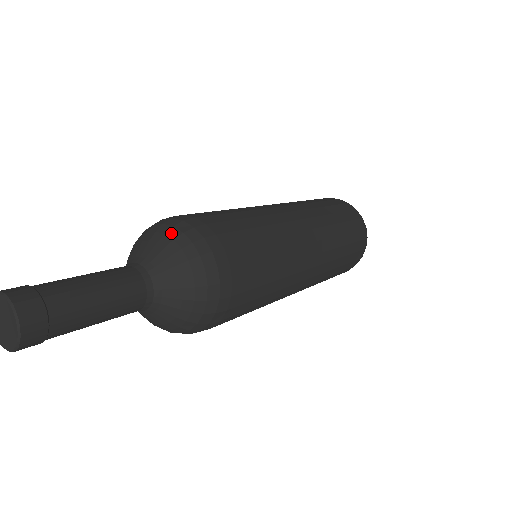
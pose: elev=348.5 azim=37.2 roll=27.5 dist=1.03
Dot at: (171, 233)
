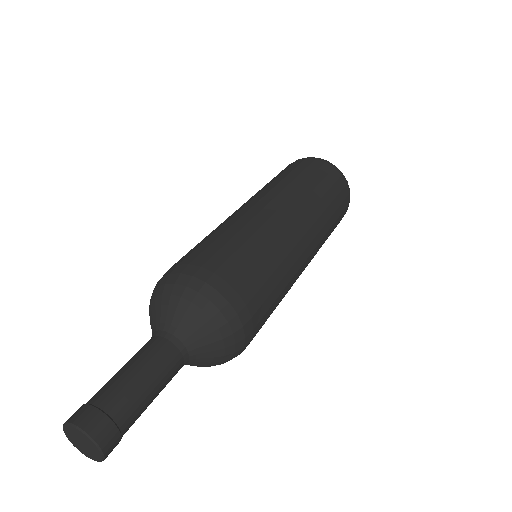
Dot at: (224, 330)
